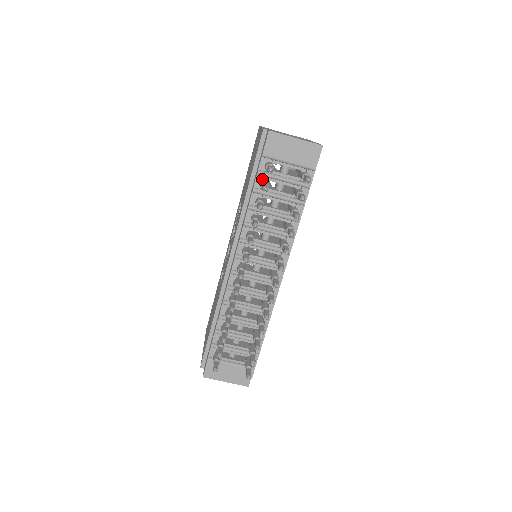
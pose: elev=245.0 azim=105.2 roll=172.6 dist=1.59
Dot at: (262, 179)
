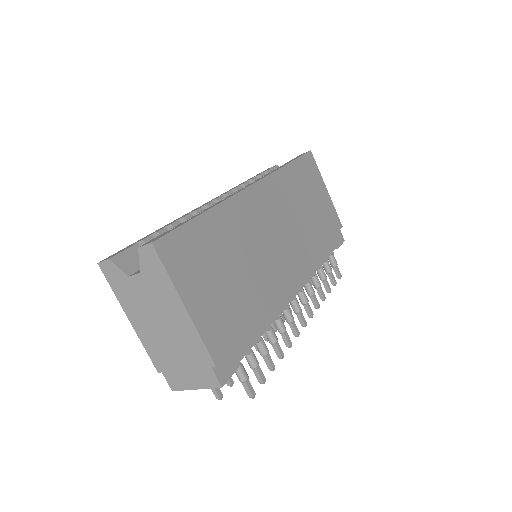
Dot at: occluded
